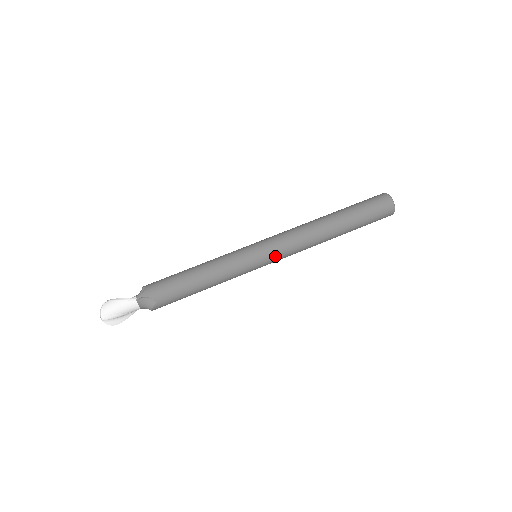
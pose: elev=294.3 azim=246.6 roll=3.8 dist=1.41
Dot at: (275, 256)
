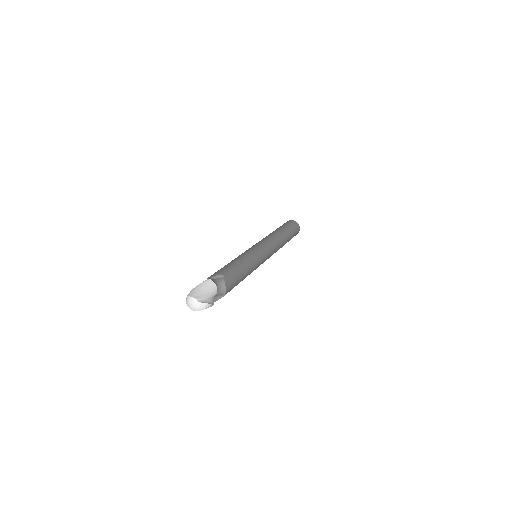
Dot at: (266, 246)
